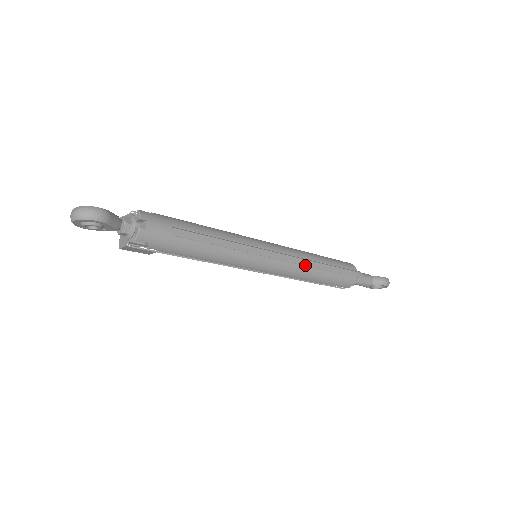
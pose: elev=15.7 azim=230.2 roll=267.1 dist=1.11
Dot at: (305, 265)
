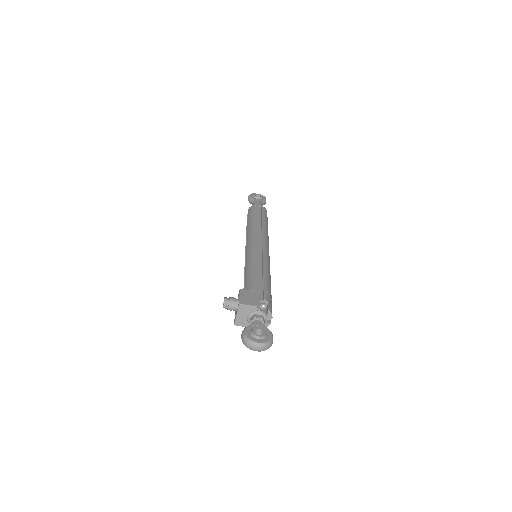
Dot at: occluded
